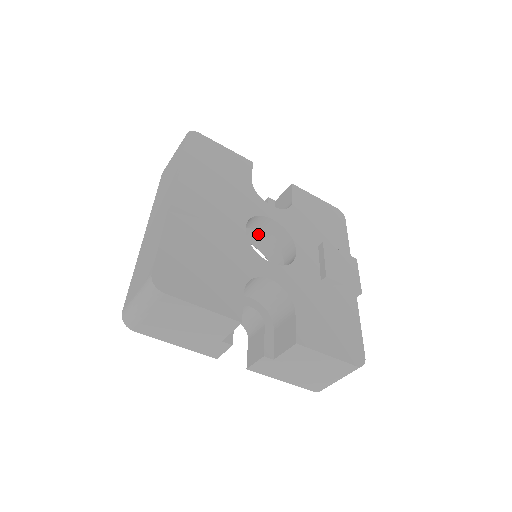
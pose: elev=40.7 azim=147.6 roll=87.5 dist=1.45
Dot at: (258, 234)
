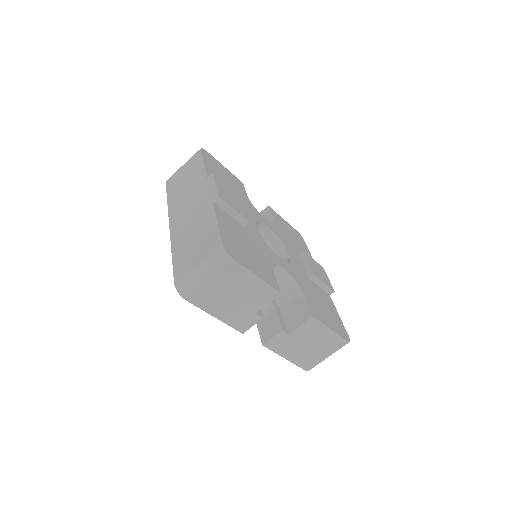
Dot at: occluded
